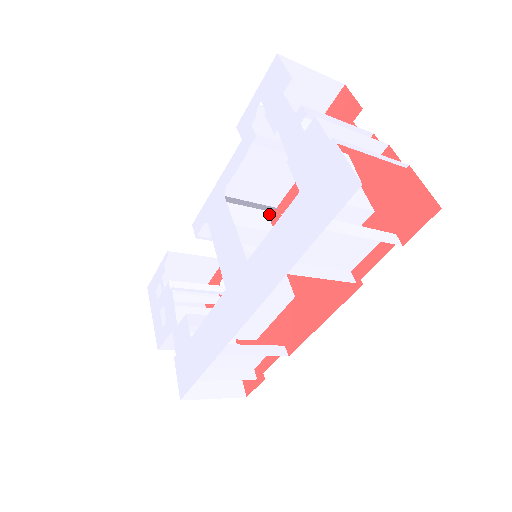
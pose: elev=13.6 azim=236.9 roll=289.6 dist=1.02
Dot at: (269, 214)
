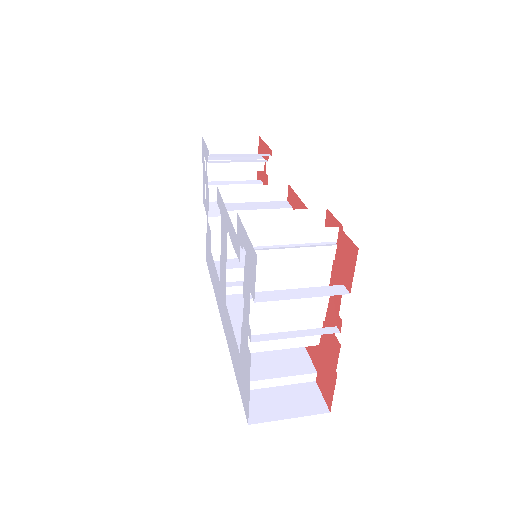
Dot at: occluded
